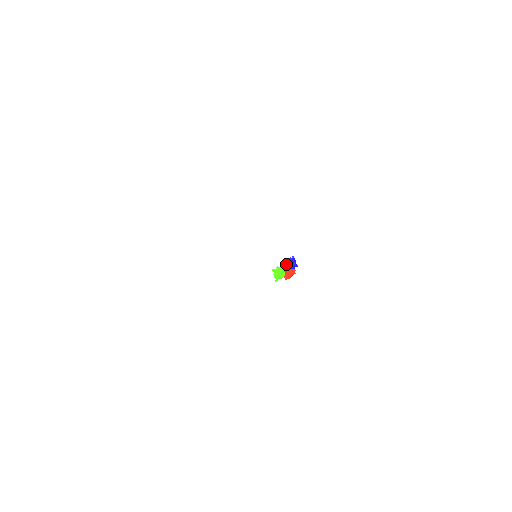
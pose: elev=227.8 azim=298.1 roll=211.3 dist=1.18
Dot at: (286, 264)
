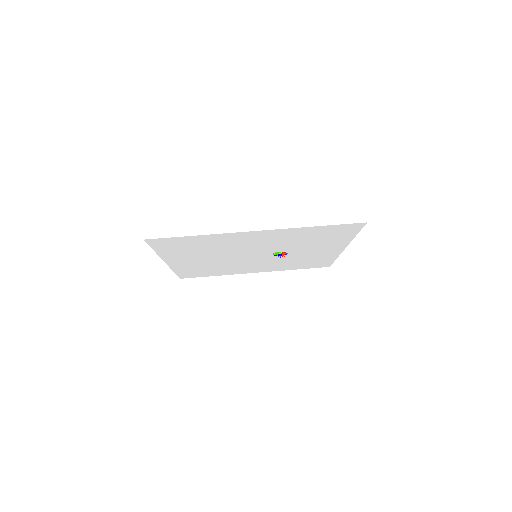
Dot at: (278, 255)
